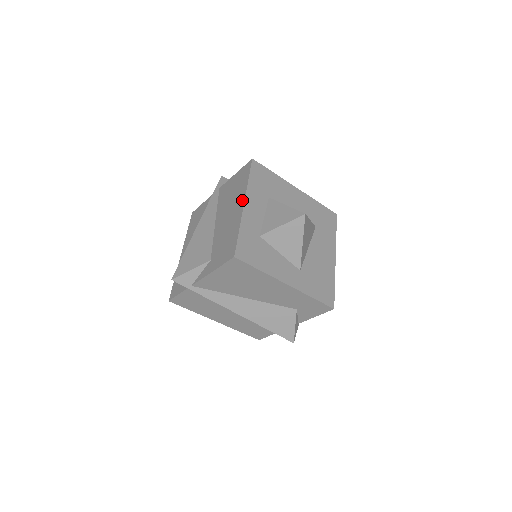
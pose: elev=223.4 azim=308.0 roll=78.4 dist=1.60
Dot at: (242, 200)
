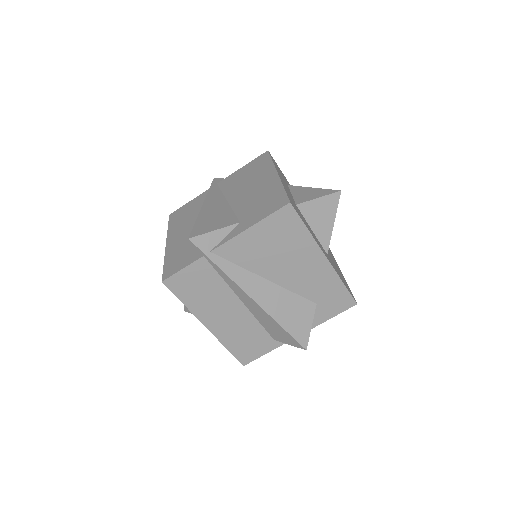
Dot at: (272, 172)
